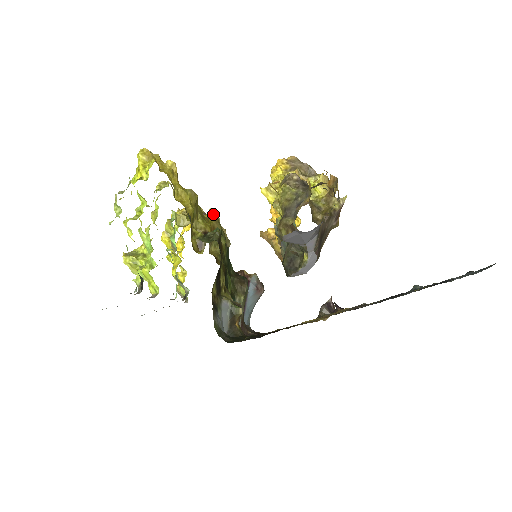
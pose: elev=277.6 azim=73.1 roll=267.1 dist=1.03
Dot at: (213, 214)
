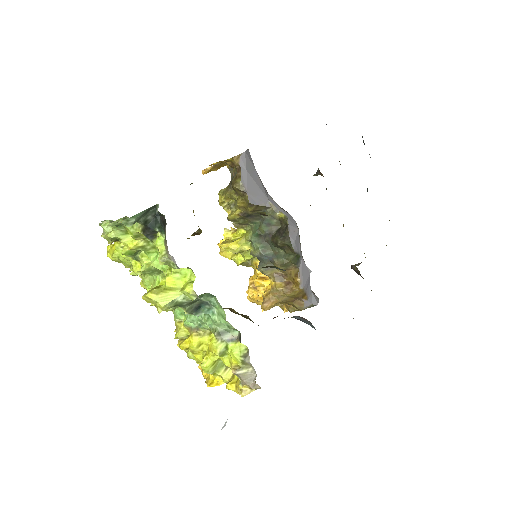
Dot at: occluded
